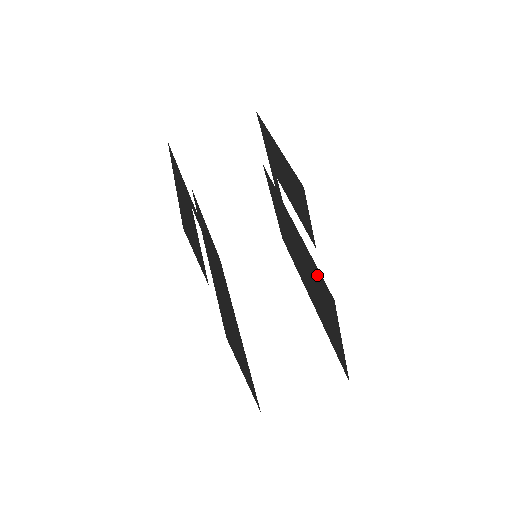
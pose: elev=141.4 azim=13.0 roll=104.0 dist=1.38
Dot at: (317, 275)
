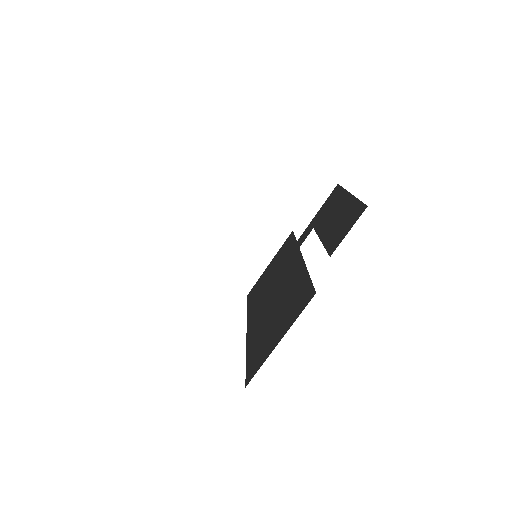
Dot at: (301, 287)
